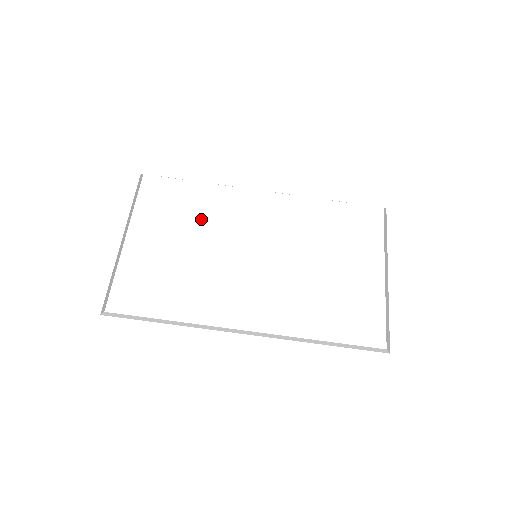
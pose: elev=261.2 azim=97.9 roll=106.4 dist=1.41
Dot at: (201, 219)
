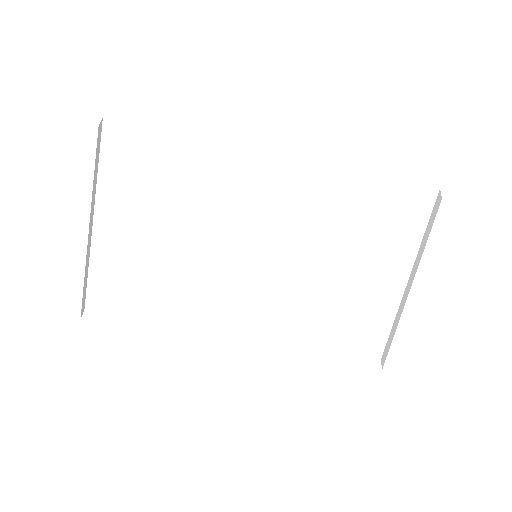
Dot at: (189, 197)
